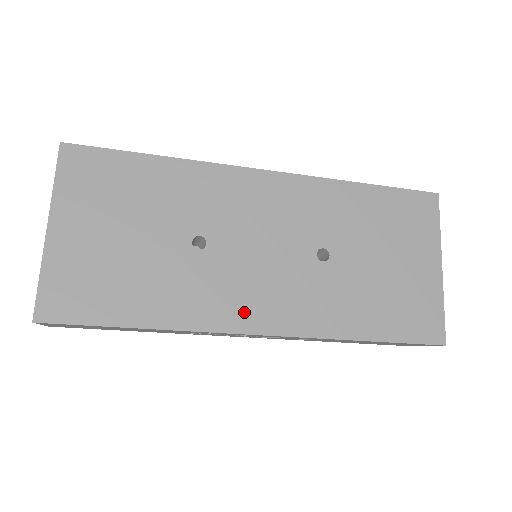
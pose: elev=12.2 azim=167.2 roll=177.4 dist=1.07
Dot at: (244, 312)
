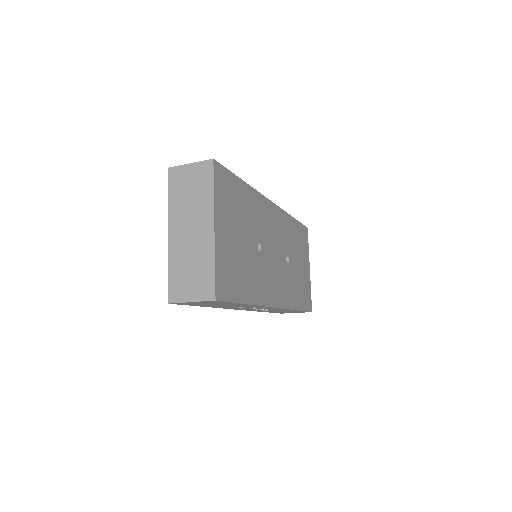
Dot at: (273, 293)
